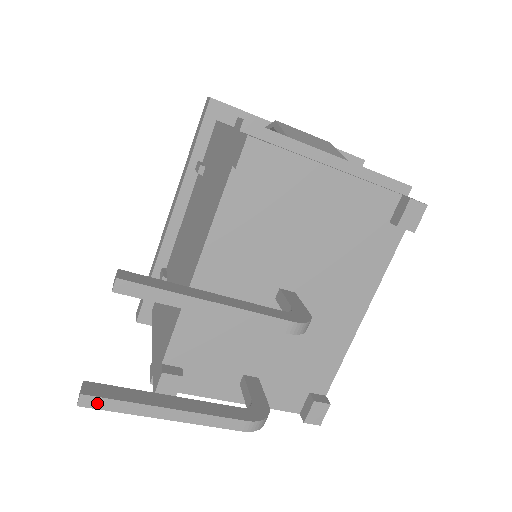
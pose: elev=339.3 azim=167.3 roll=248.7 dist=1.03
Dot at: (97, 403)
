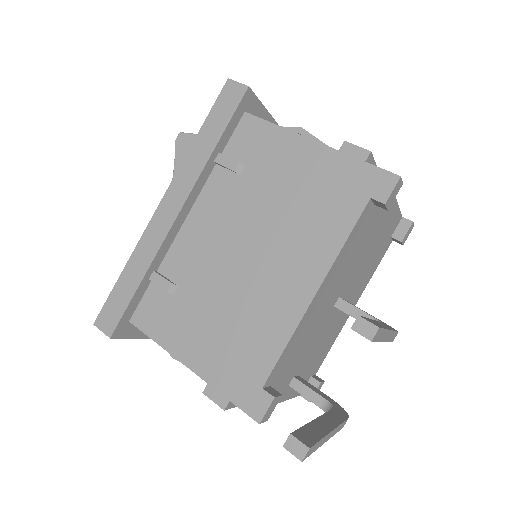
Dot at: (311, 451)
